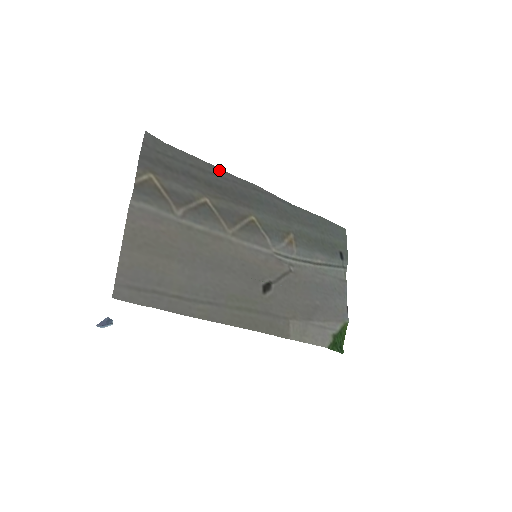
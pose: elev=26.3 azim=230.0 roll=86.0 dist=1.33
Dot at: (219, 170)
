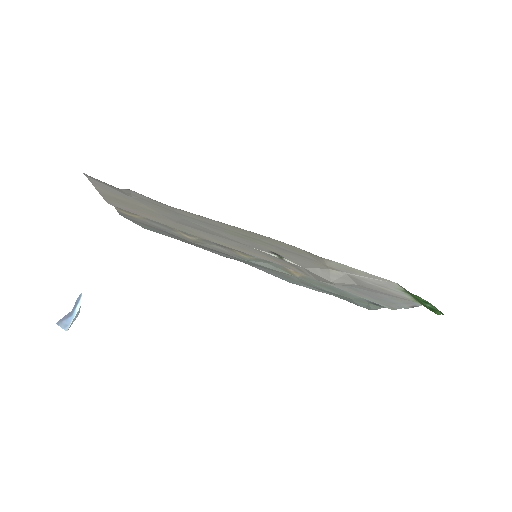
Dot at: (200, 247)
